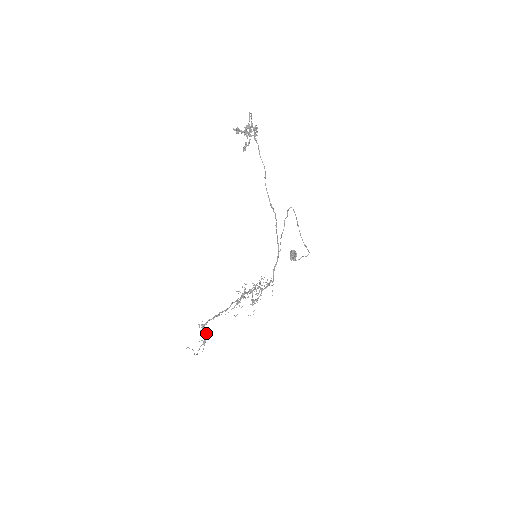
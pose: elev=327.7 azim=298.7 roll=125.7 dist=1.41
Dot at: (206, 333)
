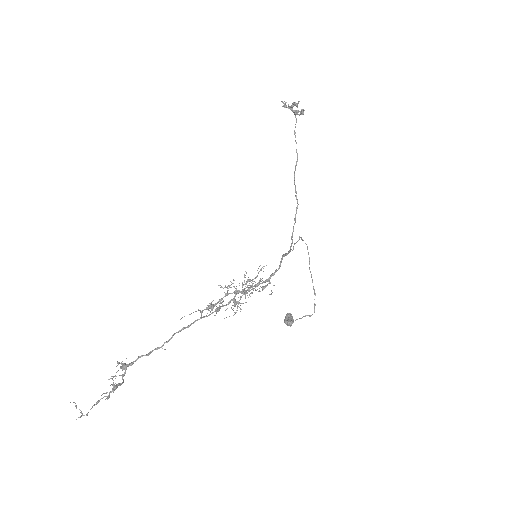
Dot at: (123, 379)
